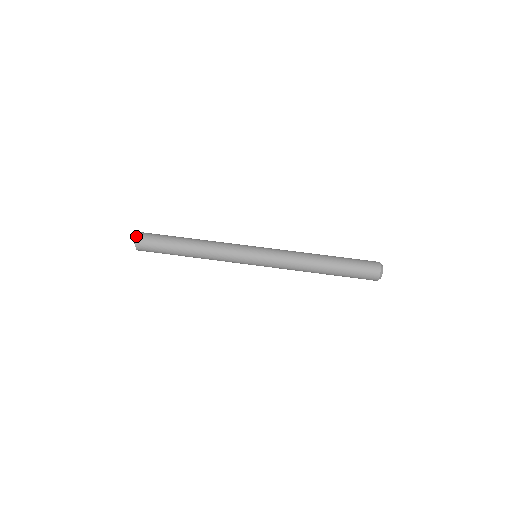
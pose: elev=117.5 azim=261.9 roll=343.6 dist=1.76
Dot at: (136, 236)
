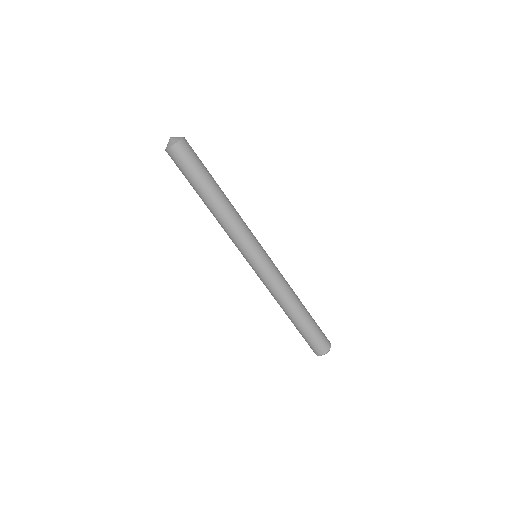
Dot at: (170, 147)
